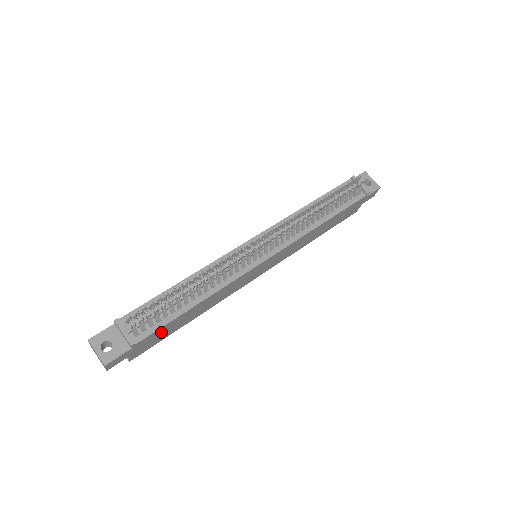
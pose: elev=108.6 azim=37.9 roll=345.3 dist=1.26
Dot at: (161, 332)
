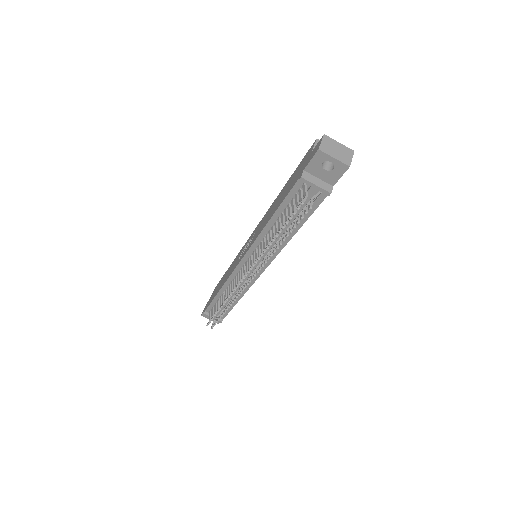
Dot at: occluded
